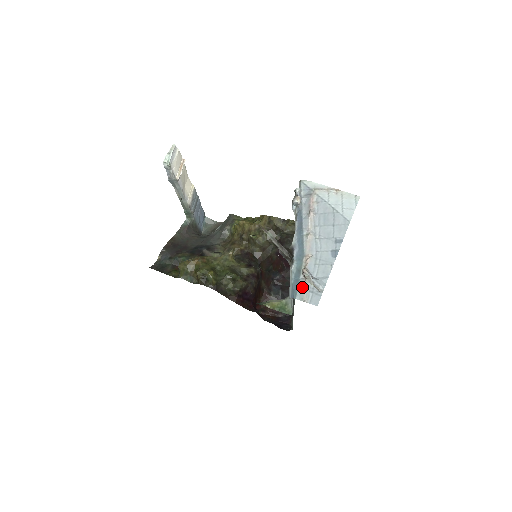
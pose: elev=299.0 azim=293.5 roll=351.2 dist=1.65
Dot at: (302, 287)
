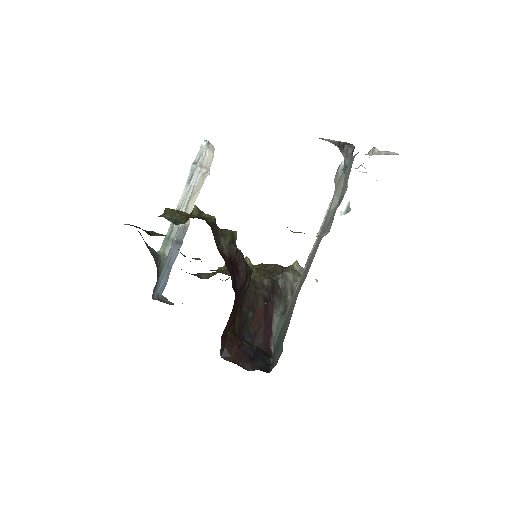
Dot at: occluded
